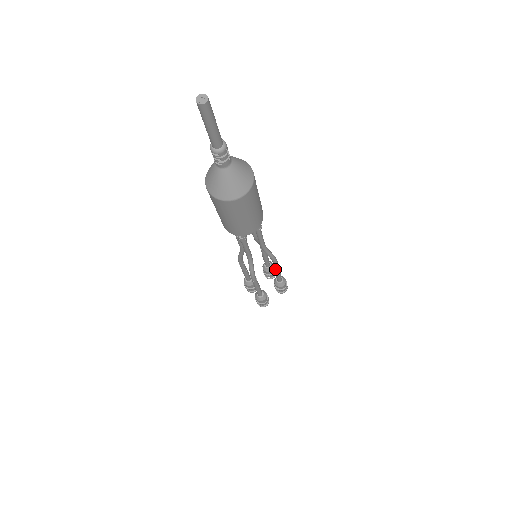
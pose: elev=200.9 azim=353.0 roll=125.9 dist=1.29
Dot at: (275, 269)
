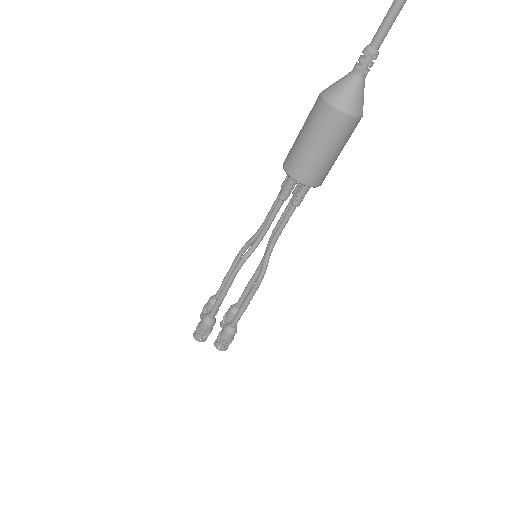
Dot at: (255, 279)
